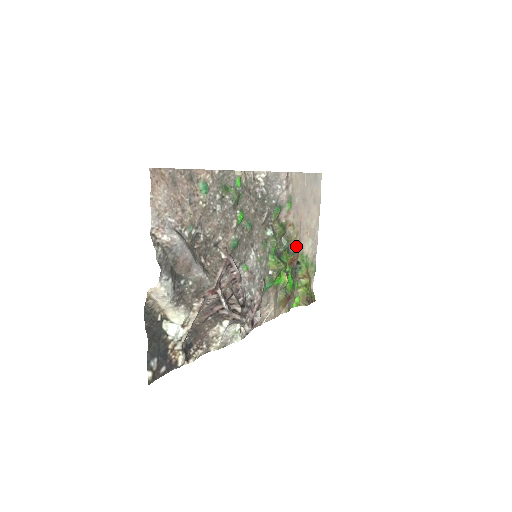
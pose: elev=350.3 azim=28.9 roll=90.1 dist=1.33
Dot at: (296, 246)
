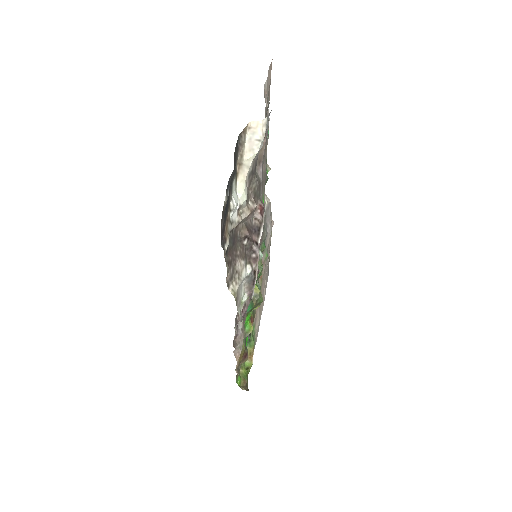
Dot at: (255, 309)
